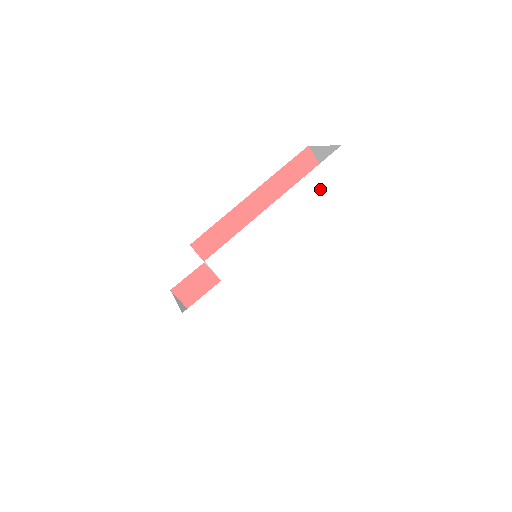
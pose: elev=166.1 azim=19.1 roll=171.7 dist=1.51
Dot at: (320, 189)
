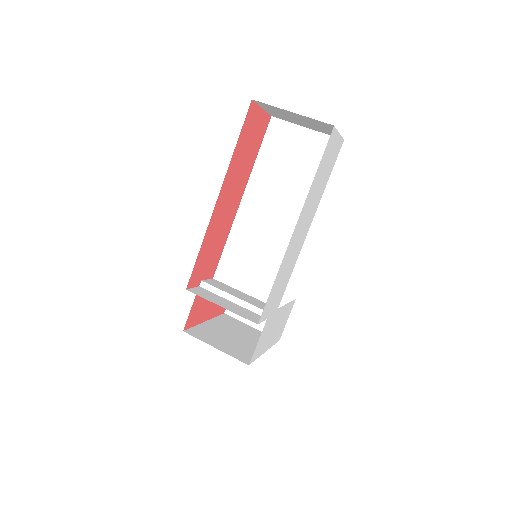
Dot at: (319, 180)
